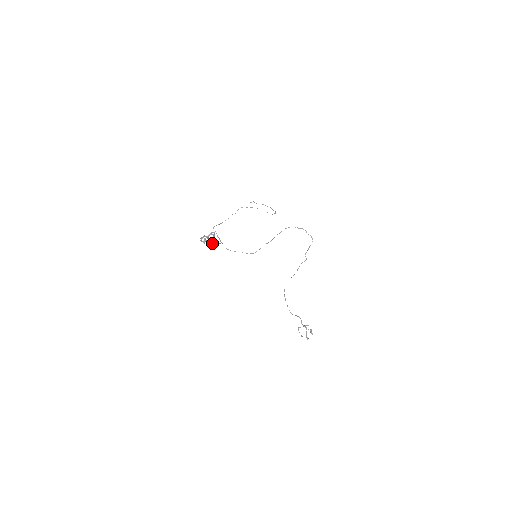
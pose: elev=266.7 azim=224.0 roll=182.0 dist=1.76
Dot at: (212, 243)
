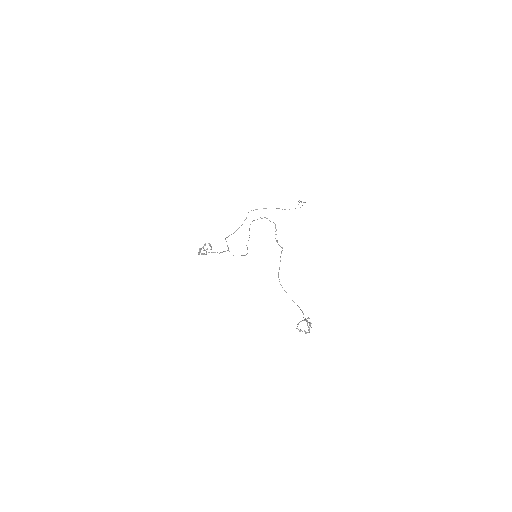
Dot at: (204, 253)
